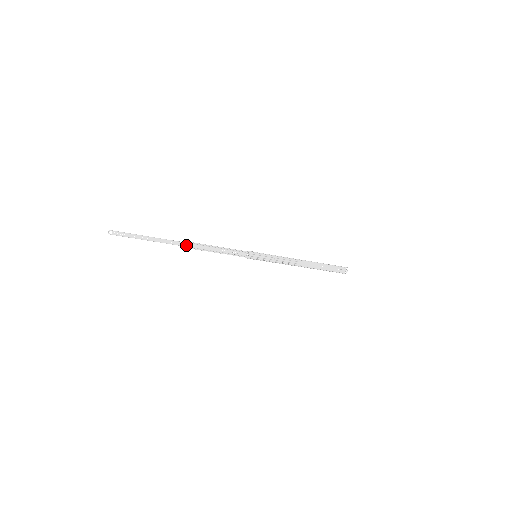
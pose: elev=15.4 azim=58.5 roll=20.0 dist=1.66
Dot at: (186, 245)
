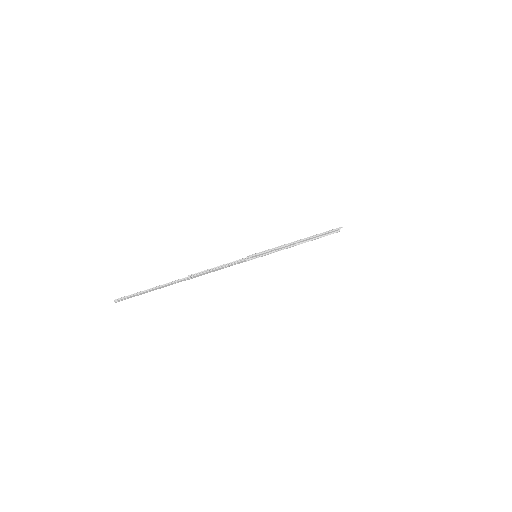
Dot at: (190, 278)
